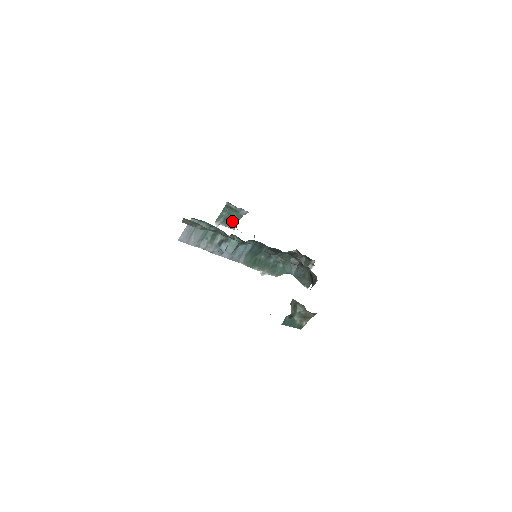
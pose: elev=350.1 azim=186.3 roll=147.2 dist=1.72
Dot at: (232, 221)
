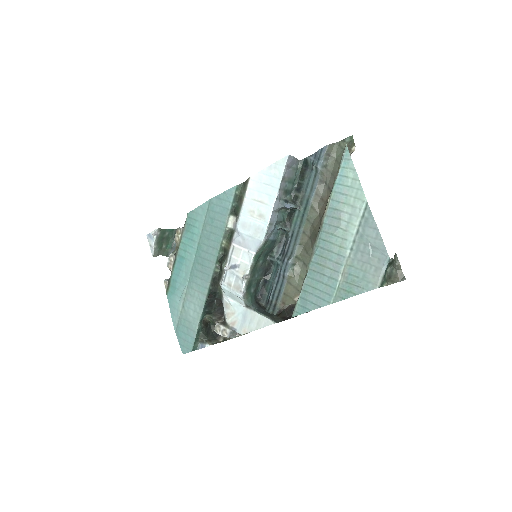
Dot at: (161, 248)
